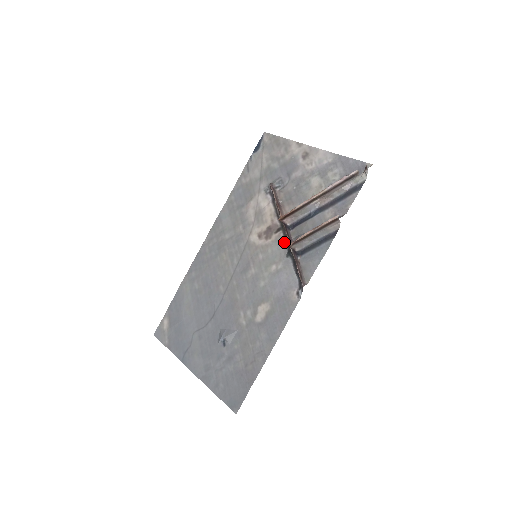
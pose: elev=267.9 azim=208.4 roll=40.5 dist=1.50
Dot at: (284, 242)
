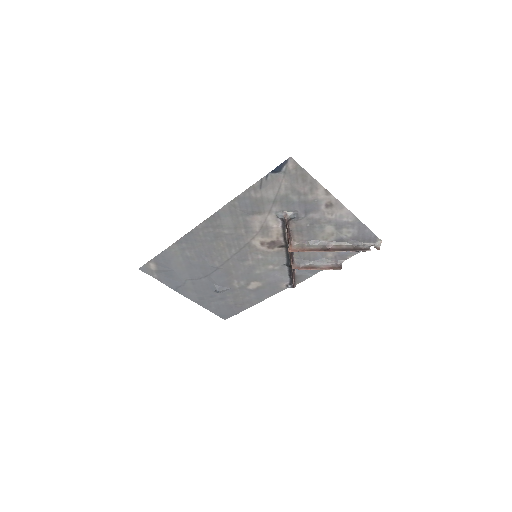
Dot at: (285, 256)
